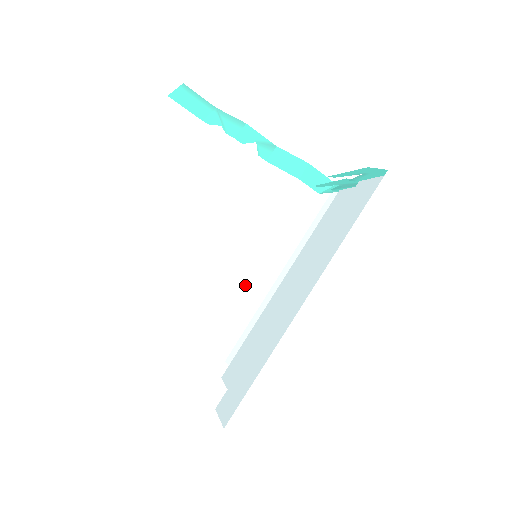
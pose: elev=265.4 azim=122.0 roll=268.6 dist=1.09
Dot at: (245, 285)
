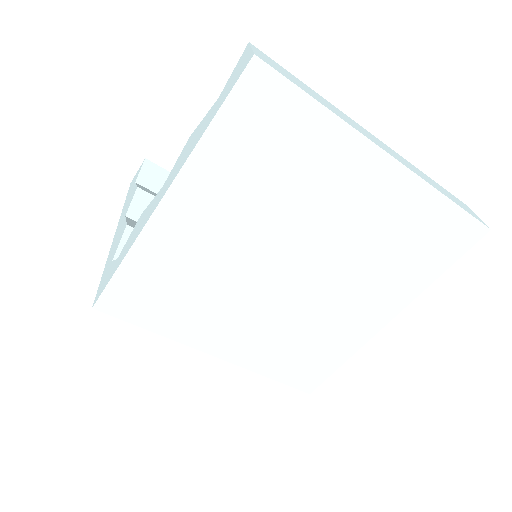
Dot at: occluded
